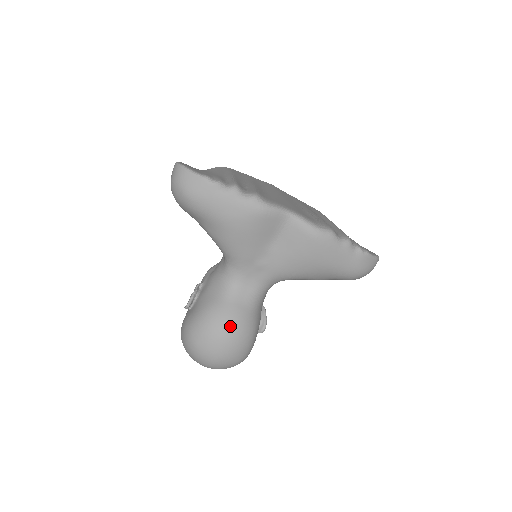
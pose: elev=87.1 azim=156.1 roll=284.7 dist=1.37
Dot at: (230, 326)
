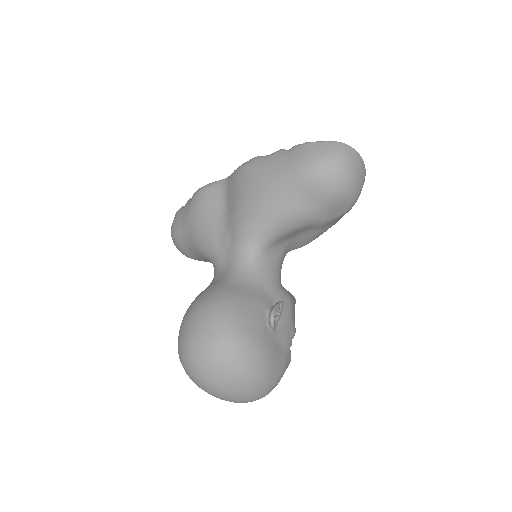
Dot at: (196, 301)
